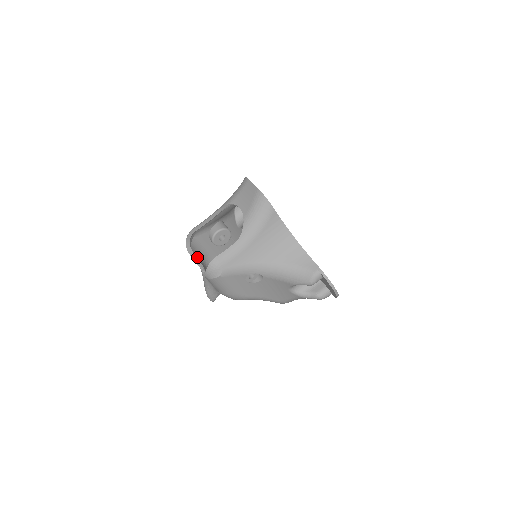
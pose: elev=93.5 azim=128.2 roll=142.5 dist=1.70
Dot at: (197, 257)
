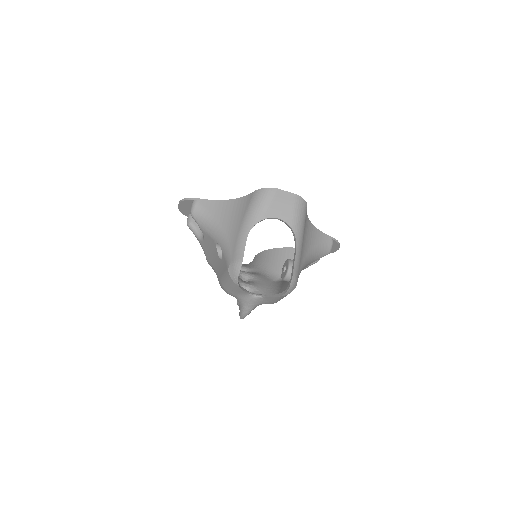
Dot at: occluded
